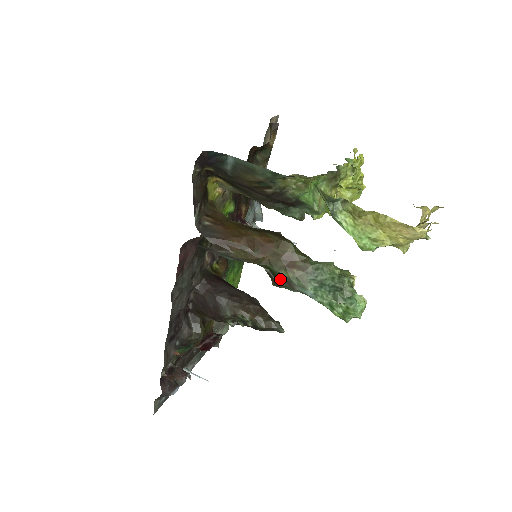
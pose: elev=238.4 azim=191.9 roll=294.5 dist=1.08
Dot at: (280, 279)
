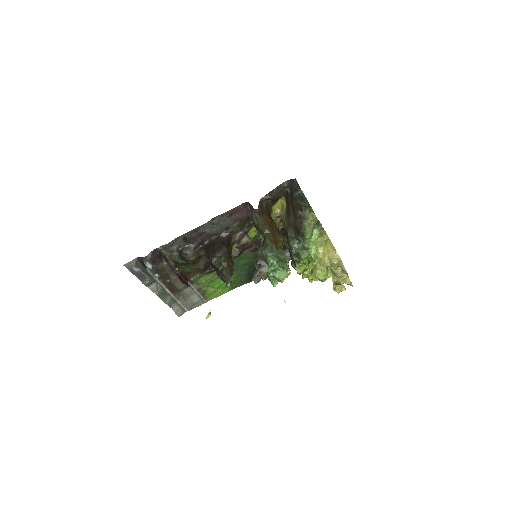
Dot at: (264, 244)
